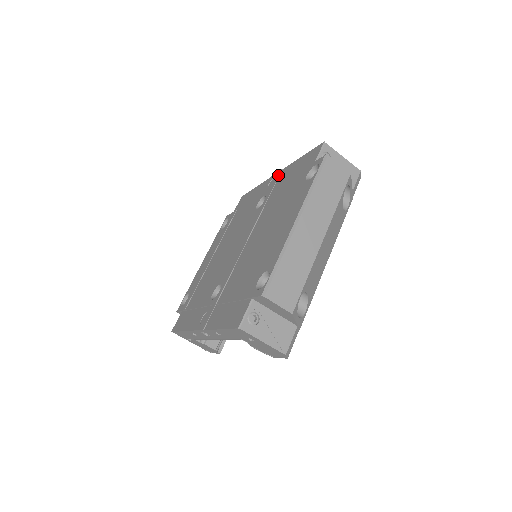
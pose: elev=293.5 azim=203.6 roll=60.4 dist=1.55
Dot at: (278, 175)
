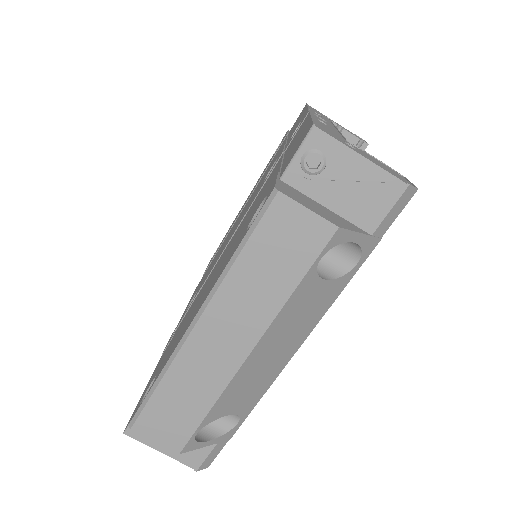
Dot at: (300, 123)
